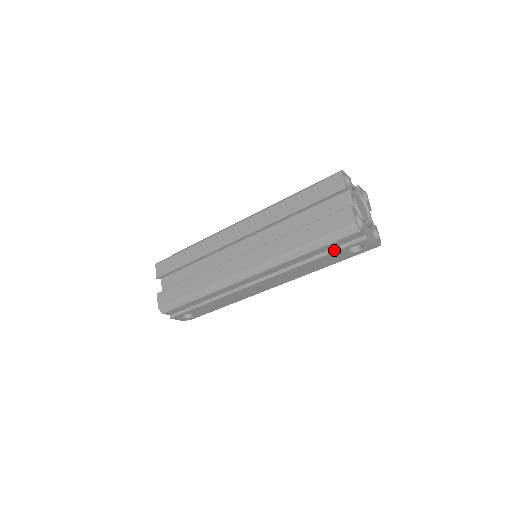
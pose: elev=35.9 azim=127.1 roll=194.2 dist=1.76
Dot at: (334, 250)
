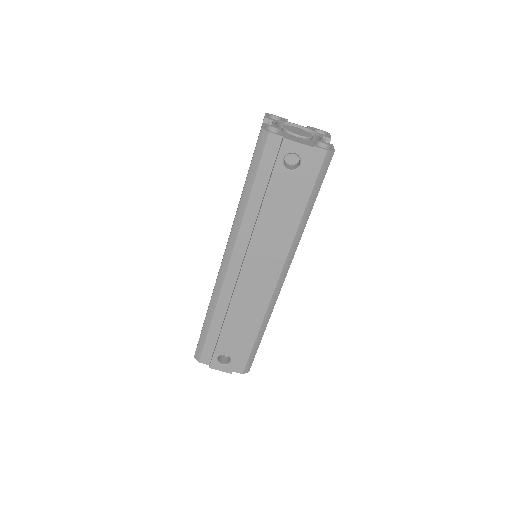
Dot at: (270, 176)
